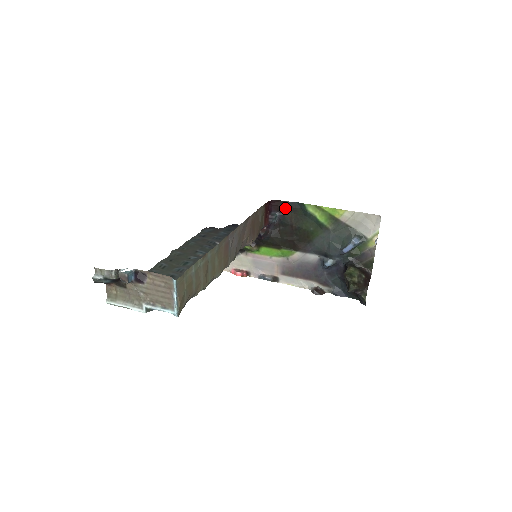
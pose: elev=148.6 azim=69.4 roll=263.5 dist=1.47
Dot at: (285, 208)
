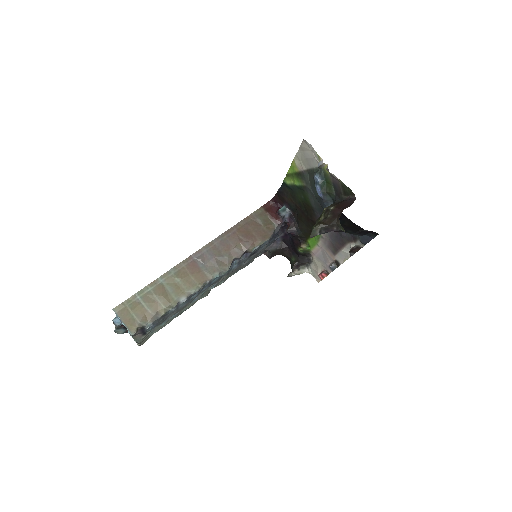
Dot at: (283, 196)
